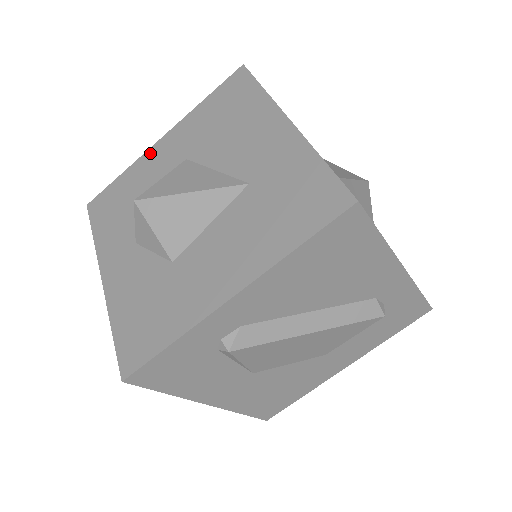
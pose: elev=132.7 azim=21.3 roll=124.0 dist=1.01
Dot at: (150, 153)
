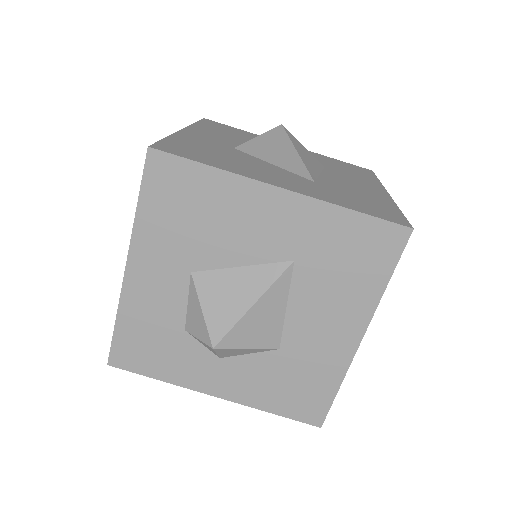
Dot at: (130, 288)
